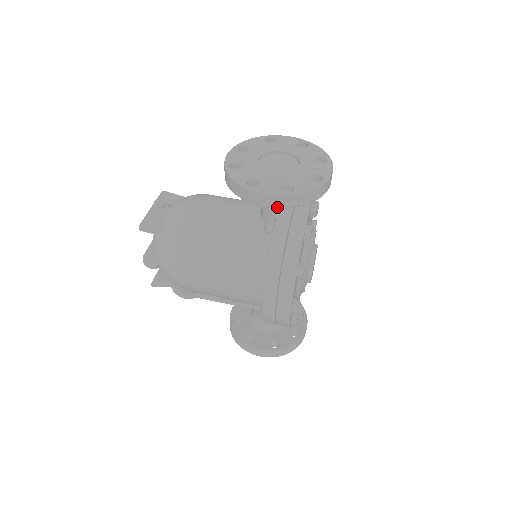
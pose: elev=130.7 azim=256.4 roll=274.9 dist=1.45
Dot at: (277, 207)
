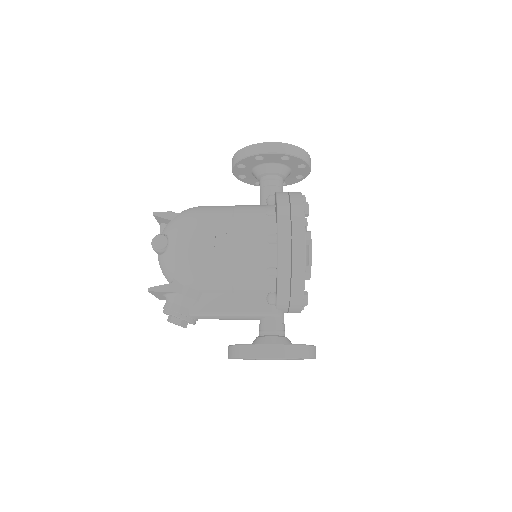
Dot at: (280, 152)
